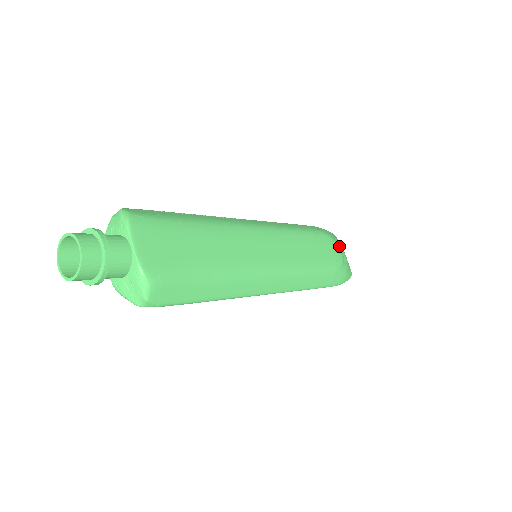
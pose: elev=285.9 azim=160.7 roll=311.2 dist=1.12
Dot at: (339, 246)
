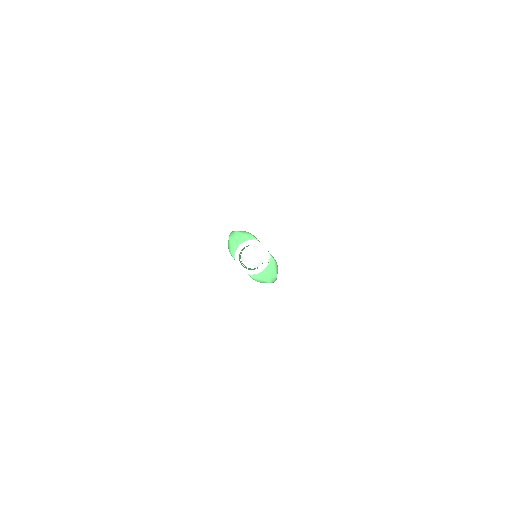
Dot at: occluded
